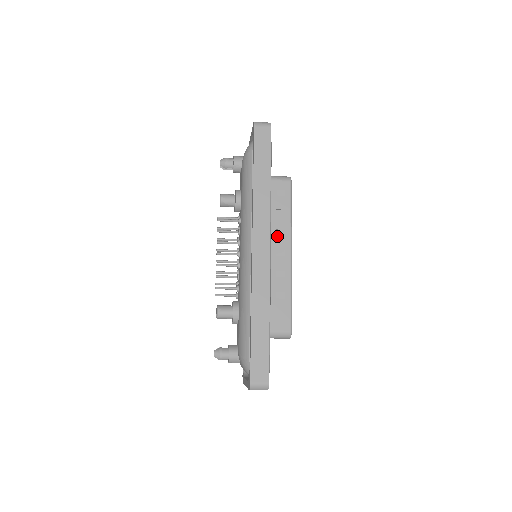
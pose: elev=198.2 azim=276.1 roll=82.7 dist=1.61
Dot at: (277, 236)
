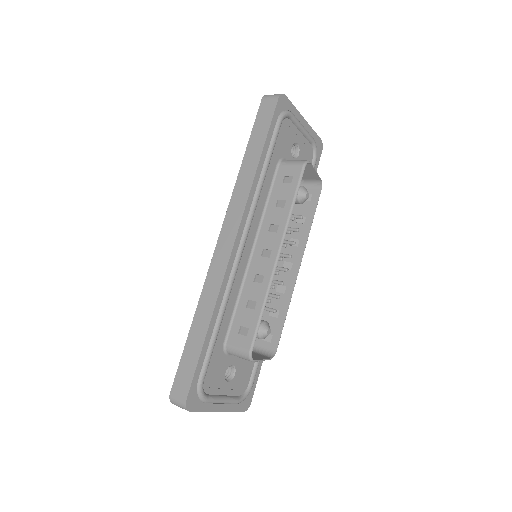
Dot at: (269, 232)
